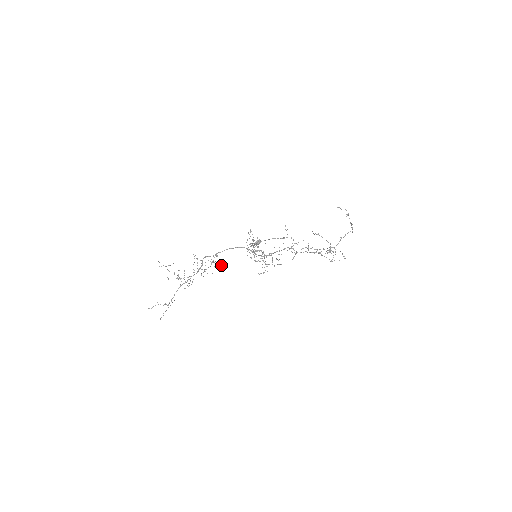
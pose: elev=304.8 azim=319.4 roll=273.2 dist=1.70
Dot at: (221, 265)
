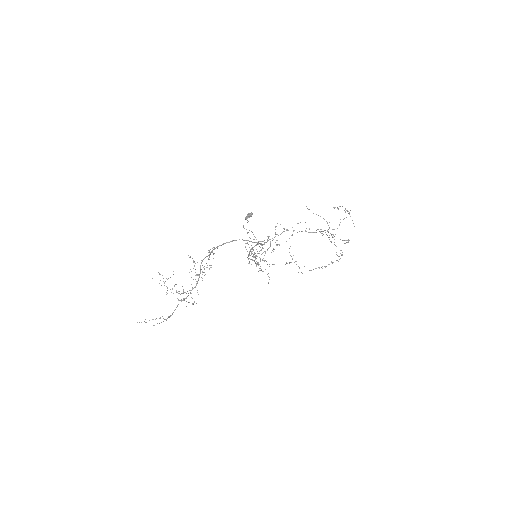
Dot at: occluded
